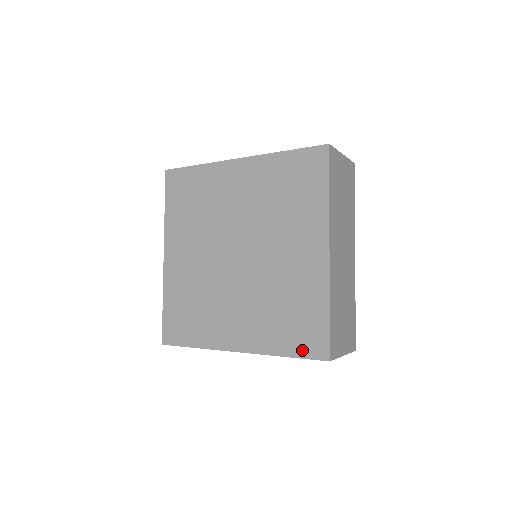
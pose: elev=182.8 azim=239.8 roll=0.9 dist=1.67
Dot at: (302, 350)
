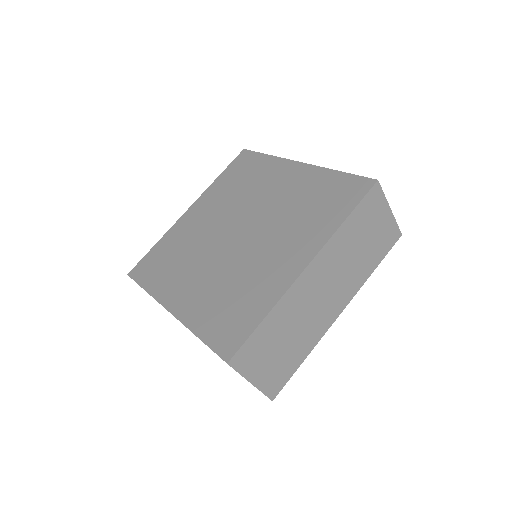
Dot at: (215, 339)
